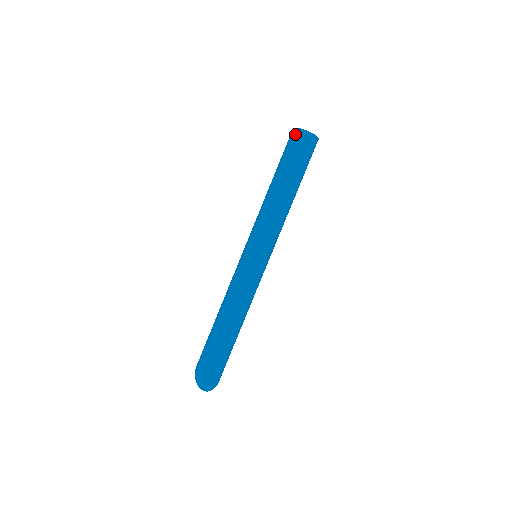
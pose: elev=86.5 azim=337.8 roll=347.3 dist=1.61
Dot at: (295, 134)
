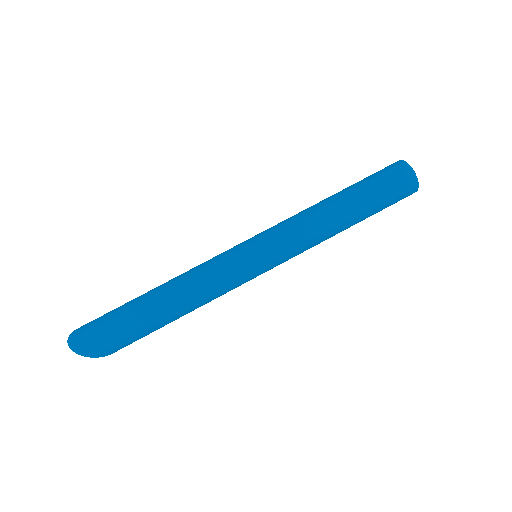
Dot at: (392, 164)
